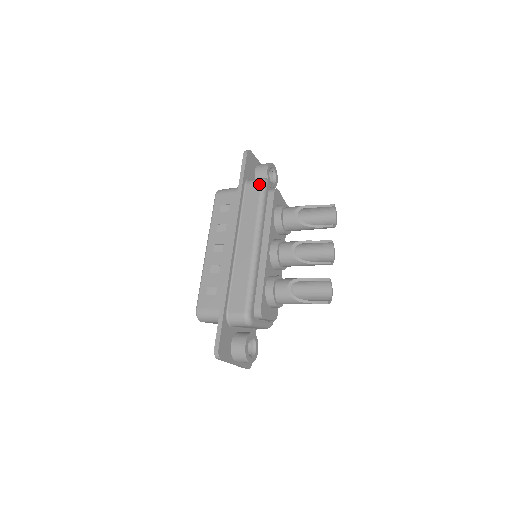
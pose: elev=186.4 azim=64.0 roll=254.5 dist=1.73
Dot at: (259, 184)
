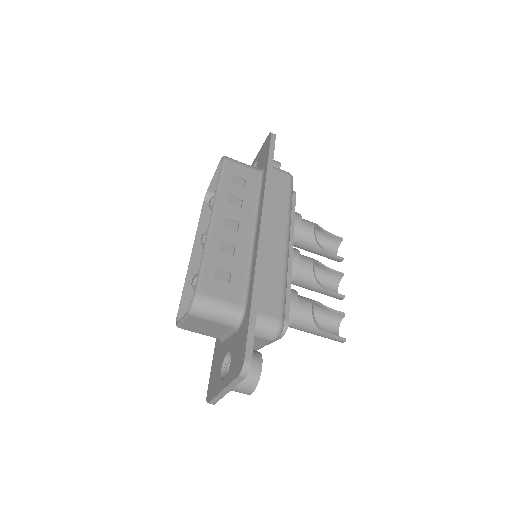
Dot at: (289, 176)
